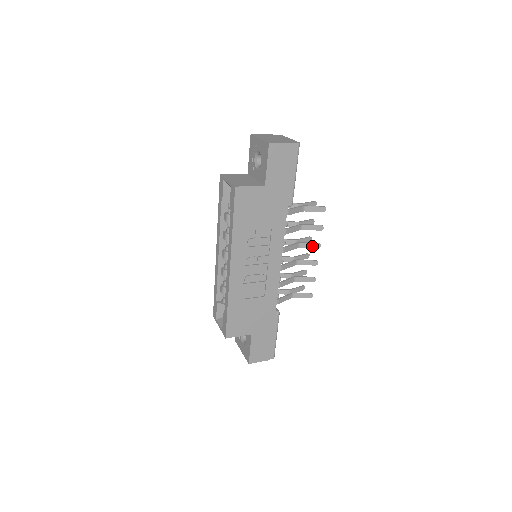
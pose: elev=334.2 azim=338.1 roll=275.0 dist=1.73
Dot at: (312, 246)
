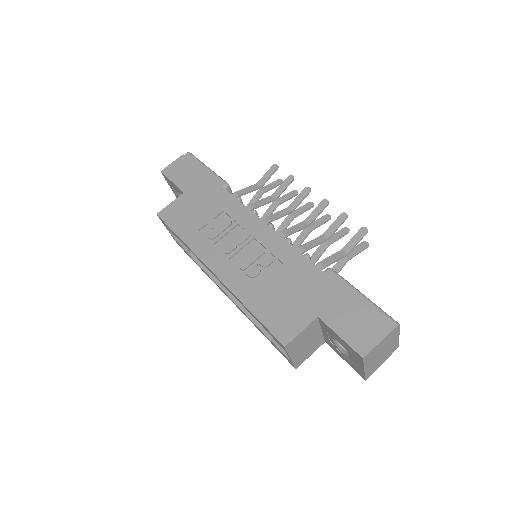
Dot at: (302, 197)
